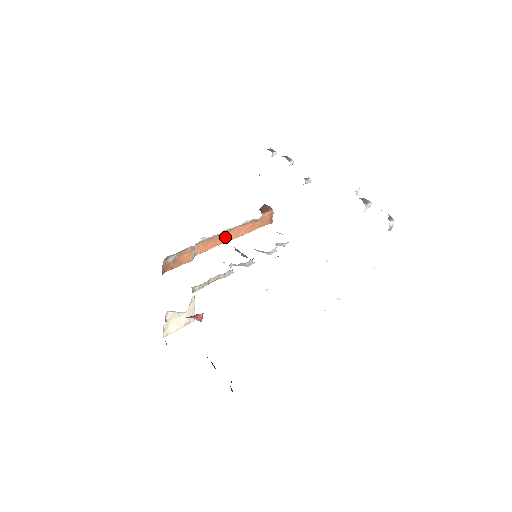
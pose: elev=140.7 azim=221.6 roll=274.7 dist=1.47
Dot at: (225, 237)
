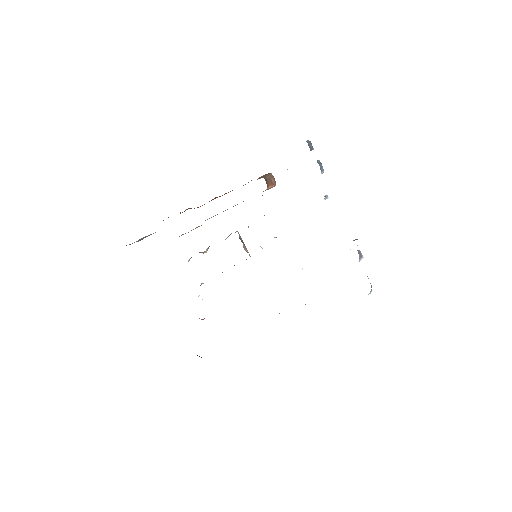
Dot at: occluded
